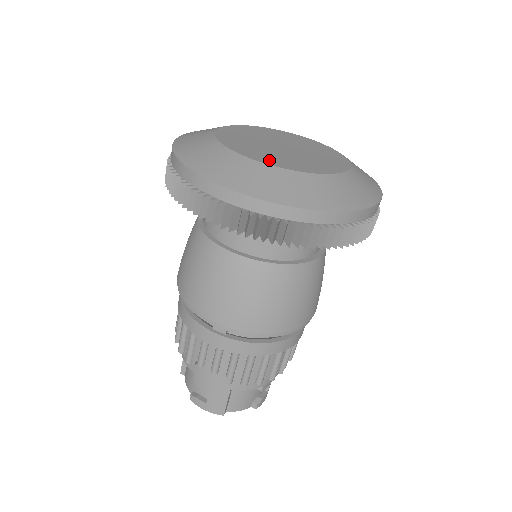
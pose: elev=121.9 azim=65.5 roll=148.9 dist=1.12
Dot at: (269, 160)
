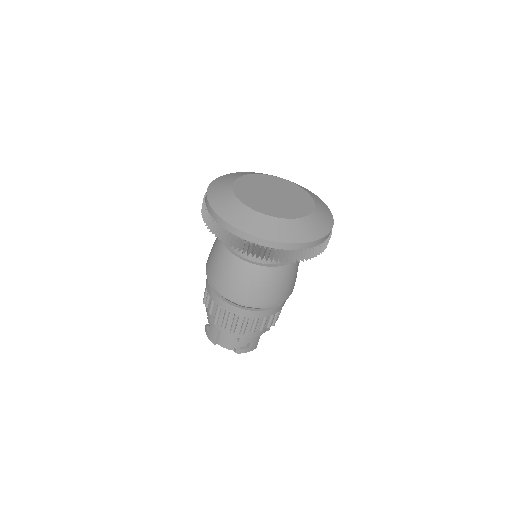
Dot at: (294, 214)
